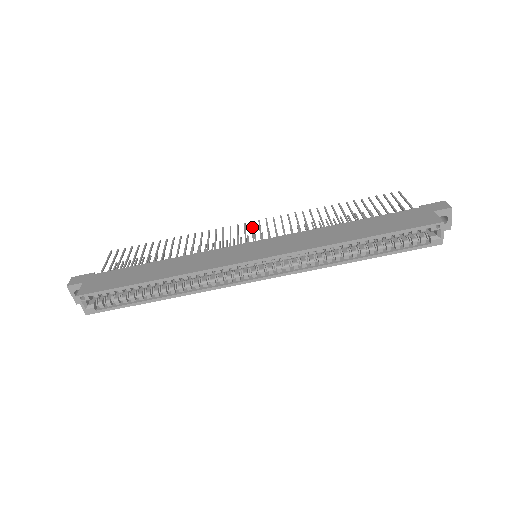
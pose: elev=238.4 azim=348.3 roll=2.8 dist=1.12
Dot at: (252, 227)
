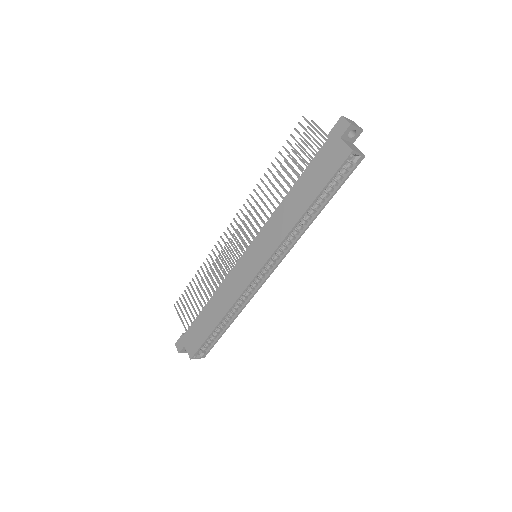
Dot at: occluded
